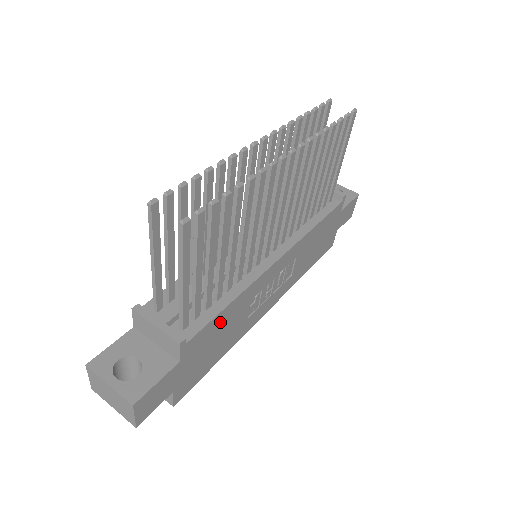
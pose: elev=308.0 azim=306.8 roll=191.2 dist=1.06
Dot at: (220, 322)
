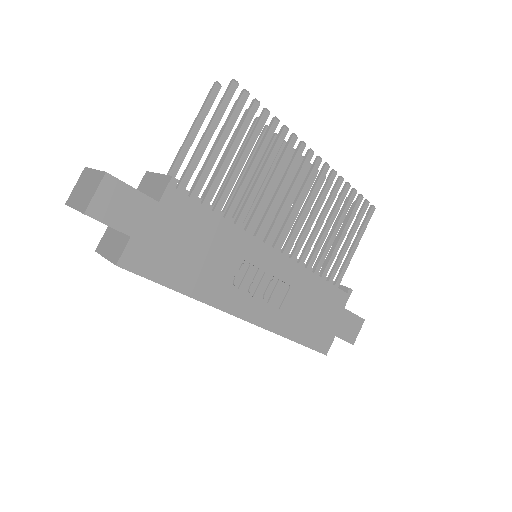
Dot at: (206, 226)
